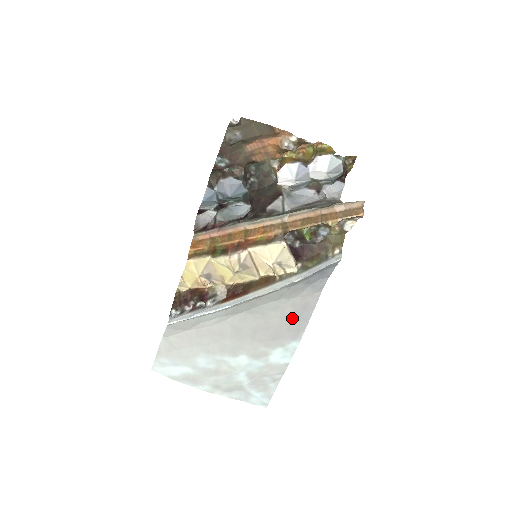
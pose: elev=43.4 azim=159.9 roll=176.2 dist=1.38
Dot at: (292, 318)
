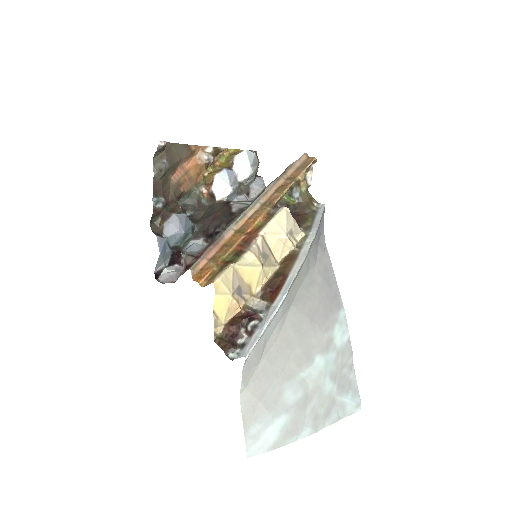
Dot at: (326, 287)
